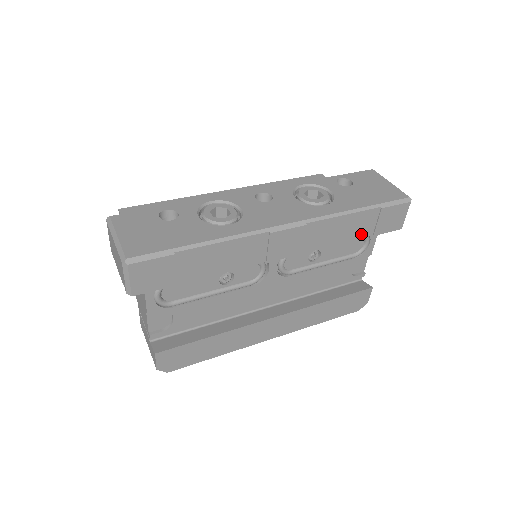
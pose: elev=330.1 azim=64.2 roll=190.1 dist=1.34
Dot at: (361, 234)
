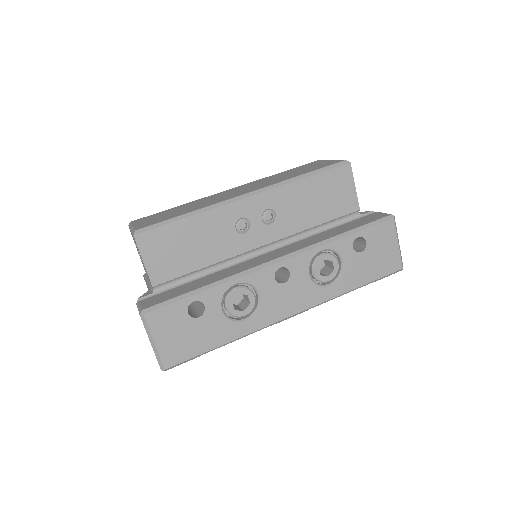
Dot at: occluded
